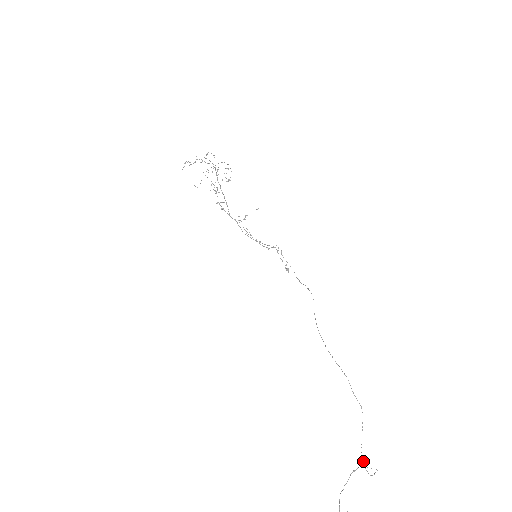
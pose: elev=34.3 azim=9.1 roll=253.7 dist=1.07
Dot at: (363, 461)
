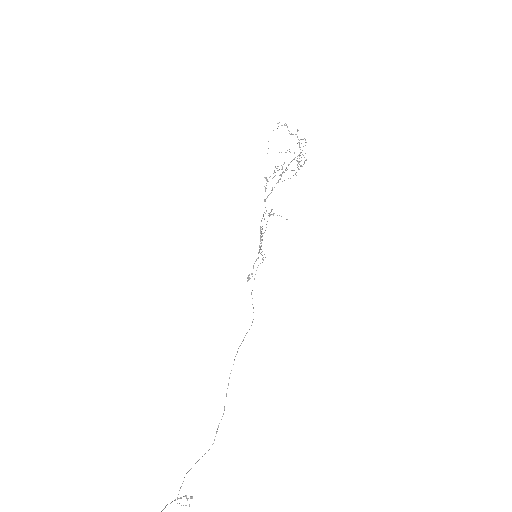
Dot at: occluded
